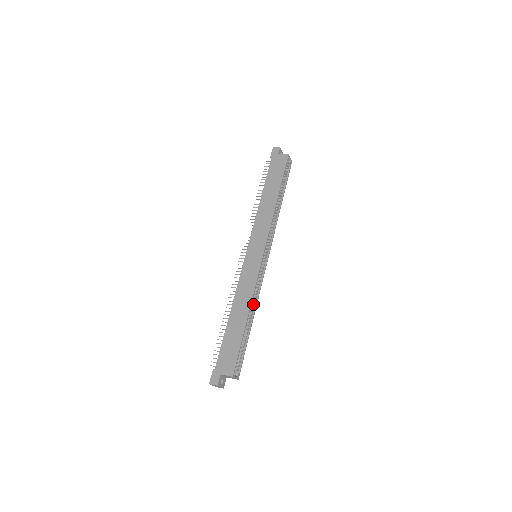
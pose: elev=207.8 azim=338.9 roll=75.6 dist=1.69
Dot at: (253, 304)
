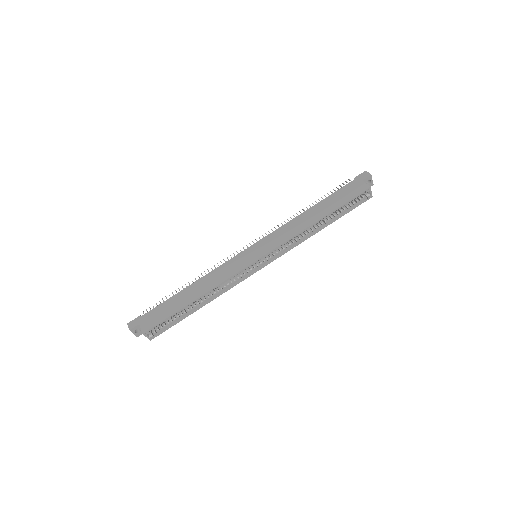
Dot at: (215, 293)
